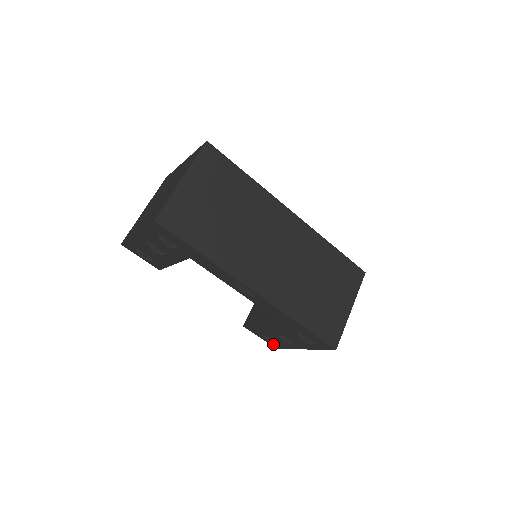
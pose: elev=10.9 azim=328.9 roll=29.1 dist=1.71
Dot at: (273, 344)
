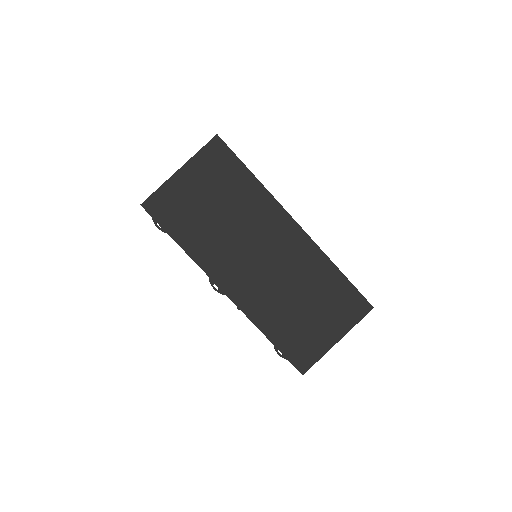
Dot at: occluded
